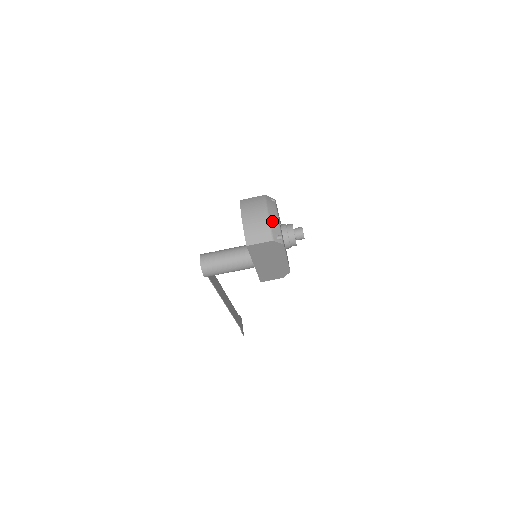
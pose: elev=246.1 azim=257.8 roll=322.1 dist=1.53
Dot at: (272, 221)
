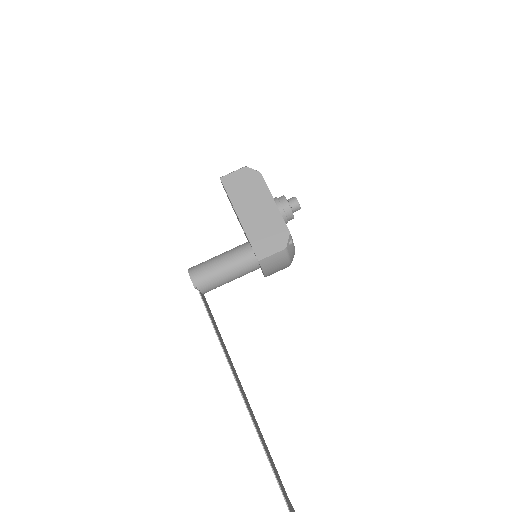
Dot at: occluded
